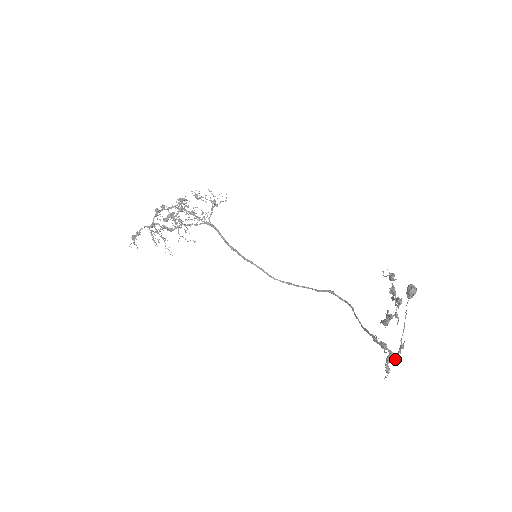
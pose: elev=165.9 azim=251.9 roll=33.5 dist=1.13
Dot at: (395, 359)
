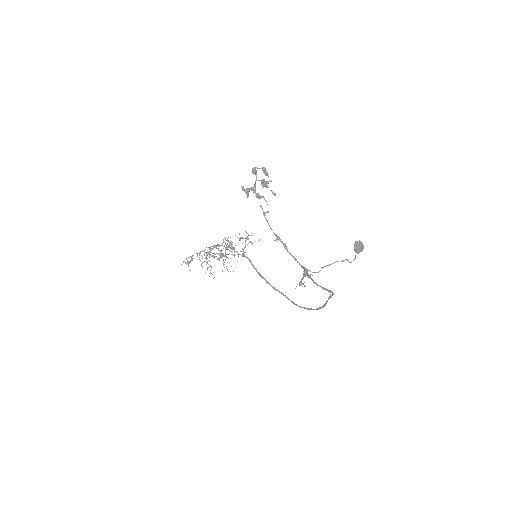
Dot at: (301, 267)
